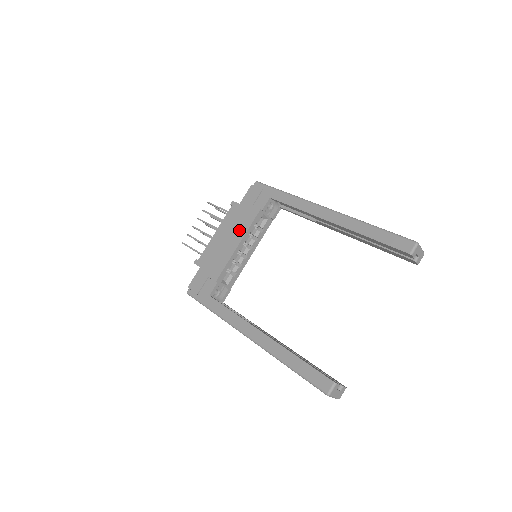
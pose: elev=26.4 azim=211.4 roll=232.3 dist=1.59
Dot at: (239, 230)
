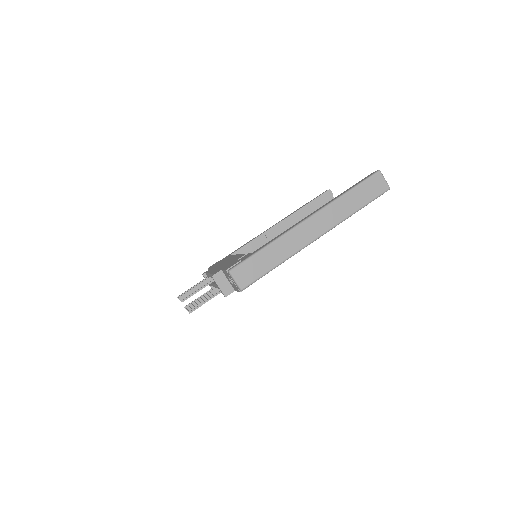
Dot at: (228, 259)
